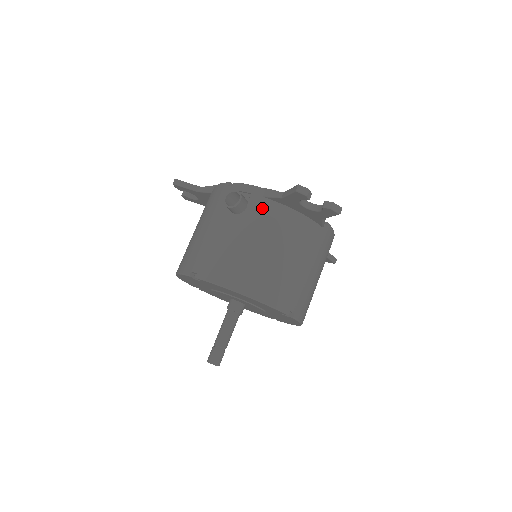
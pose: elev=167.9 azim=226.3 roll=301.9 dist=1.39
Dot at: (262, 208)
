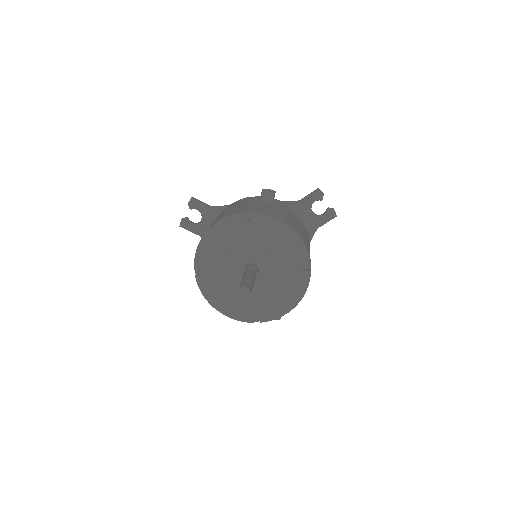
Dot at: (284, 206)
